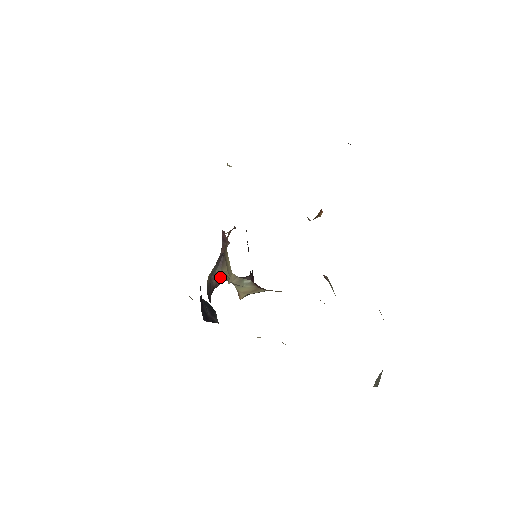
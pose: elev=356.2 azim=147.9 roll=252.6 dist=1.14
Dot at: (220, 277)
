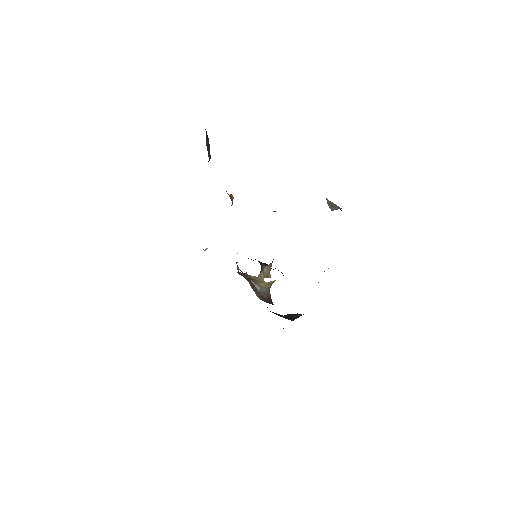
Dot at: (265, 291)
